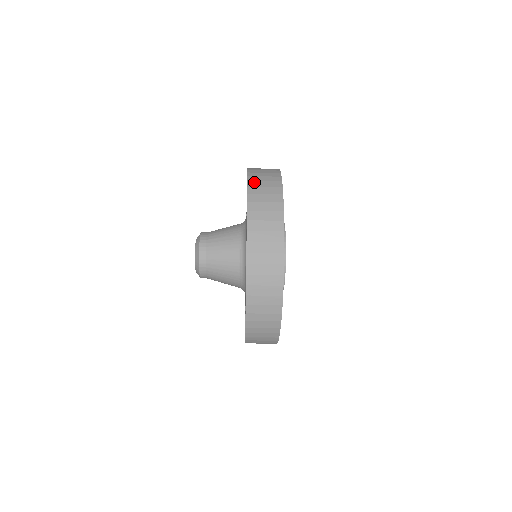
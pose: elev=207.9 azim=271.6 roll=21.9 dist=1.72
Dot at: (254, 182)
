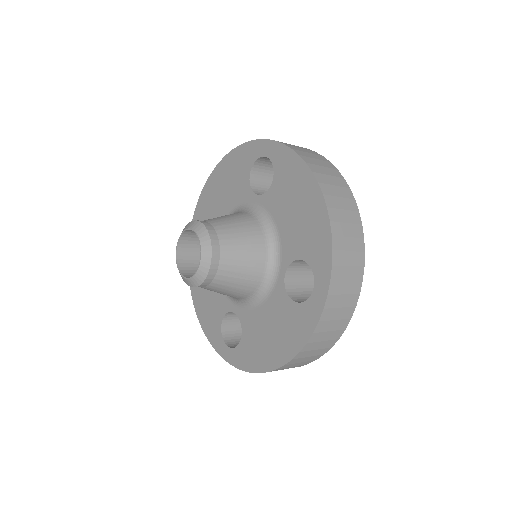
Dot at: (334, 298)
